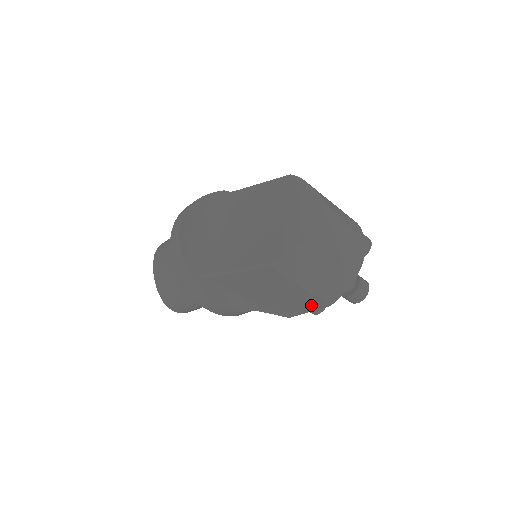
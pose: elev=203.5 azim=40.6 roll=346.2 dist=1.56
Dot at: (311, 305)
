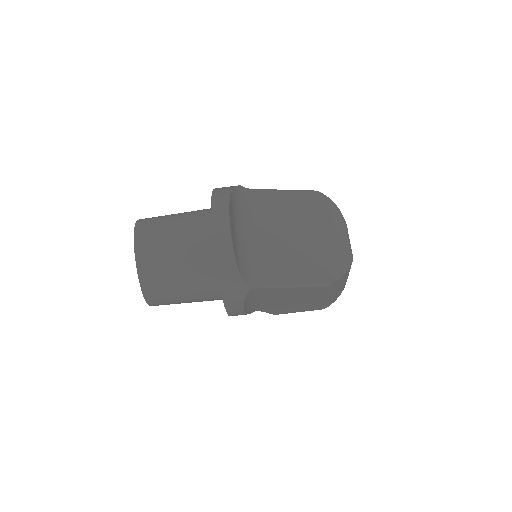
Dot at: (310, 308)
